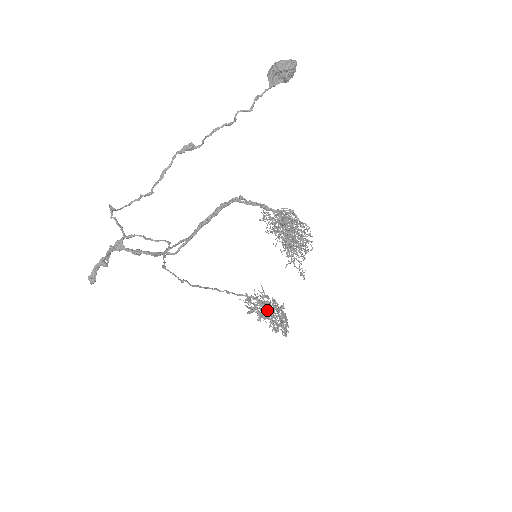
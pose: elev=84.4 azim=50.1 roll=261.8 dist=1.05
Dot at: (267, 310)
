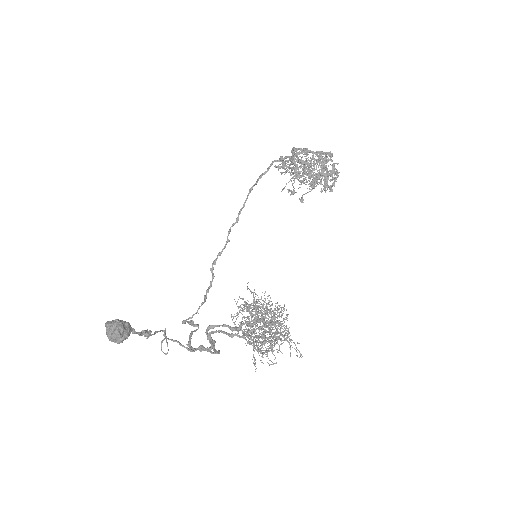
Dot at: (304, 164)
